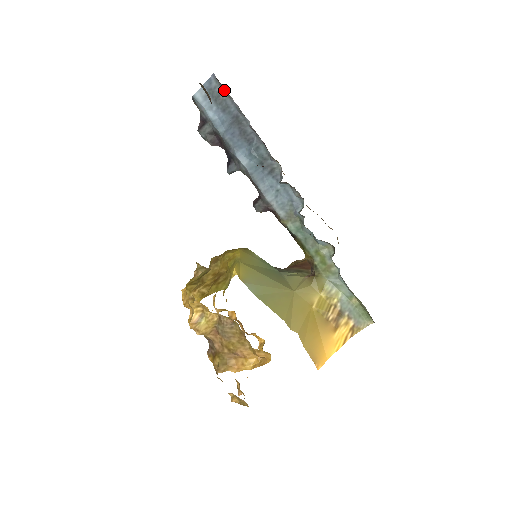
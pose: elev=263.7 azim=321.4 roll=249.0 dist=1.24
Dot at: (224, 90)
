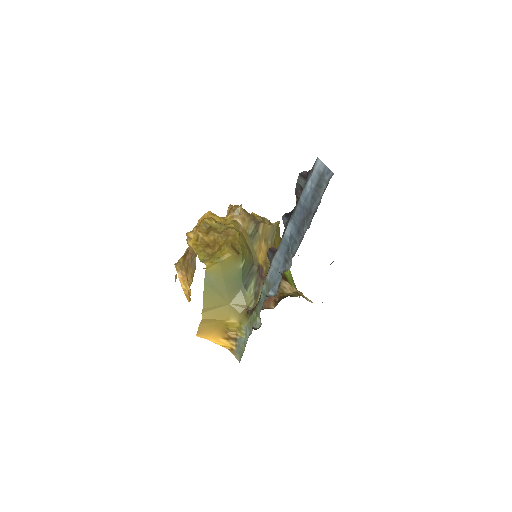
Dot at: (324, 191)
